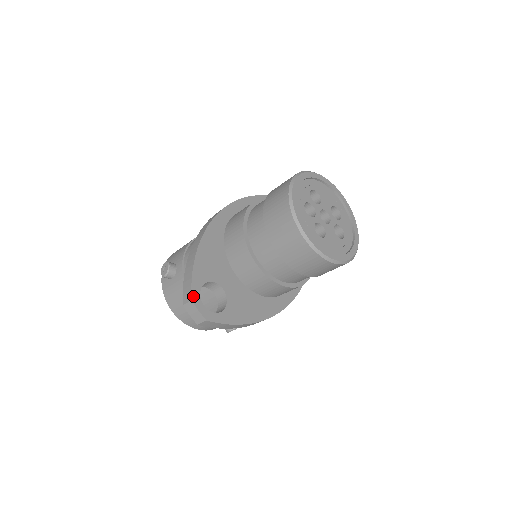
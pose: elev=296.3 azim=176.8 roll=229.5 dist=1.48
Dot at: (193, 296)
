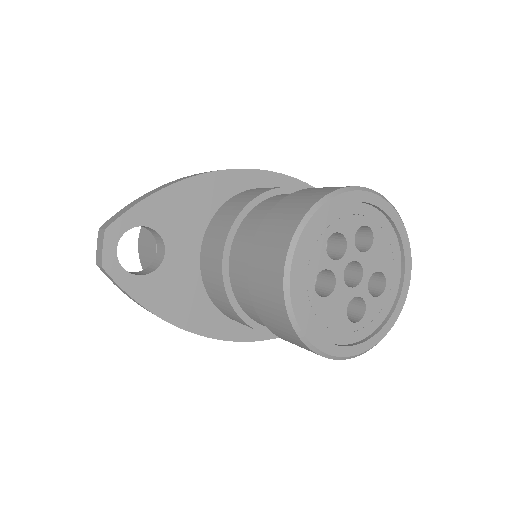
Dot at: (113, 227)
